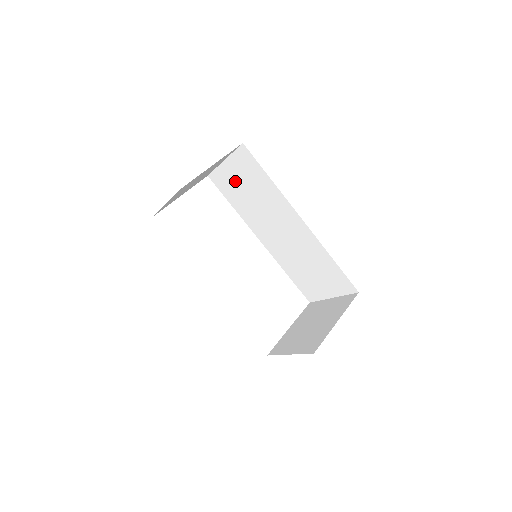
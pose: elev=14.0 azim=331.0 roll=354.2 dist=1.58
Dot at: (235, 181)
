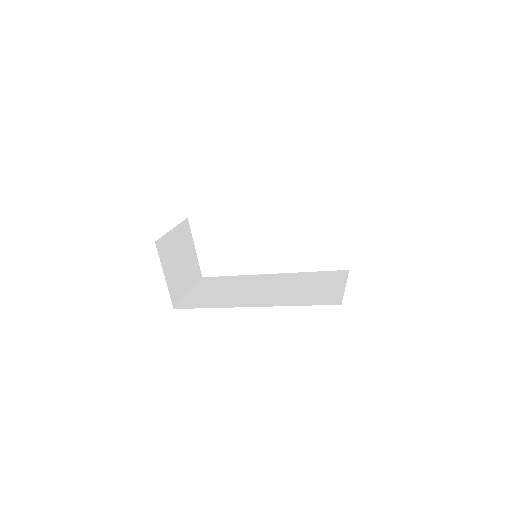
Dot at: occluded
